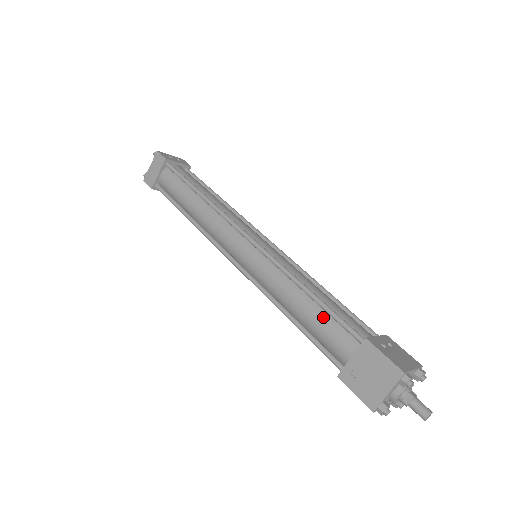
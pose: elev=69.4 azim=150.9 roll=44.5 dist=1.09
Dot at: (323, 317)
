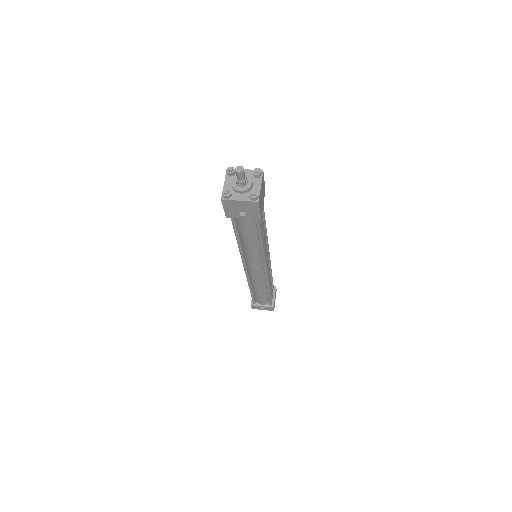
Dot at: occluded
